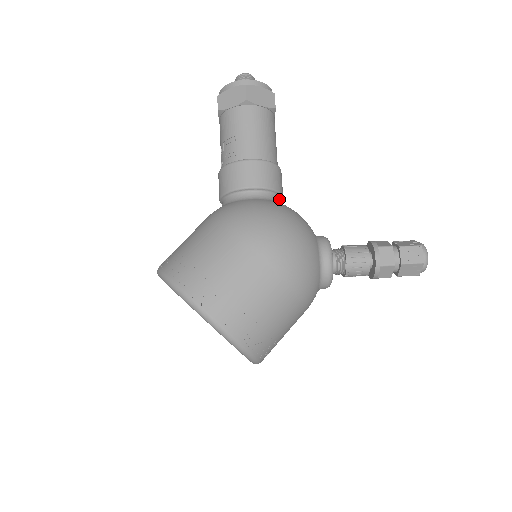
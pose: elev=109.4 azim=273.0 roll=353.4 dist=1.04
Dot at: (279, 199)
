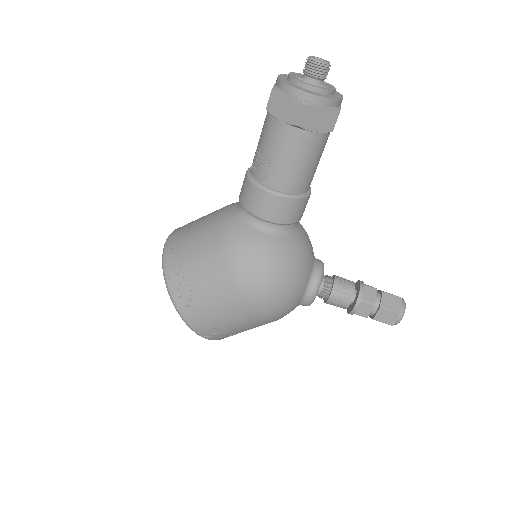
Dot at: (295, 223)
